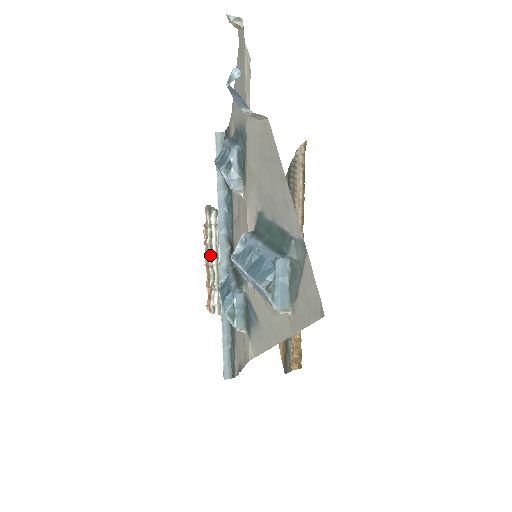
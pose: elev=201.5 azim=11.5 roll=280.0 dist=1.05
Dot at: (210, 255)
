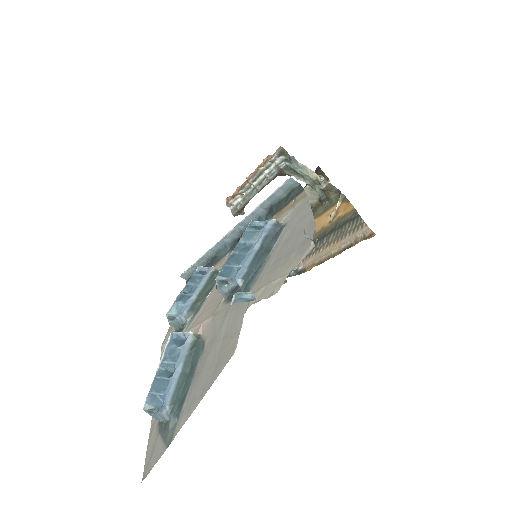
Dot at: (256, 177)
